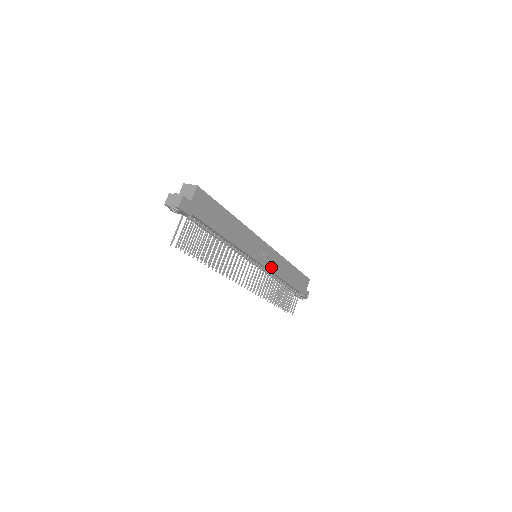
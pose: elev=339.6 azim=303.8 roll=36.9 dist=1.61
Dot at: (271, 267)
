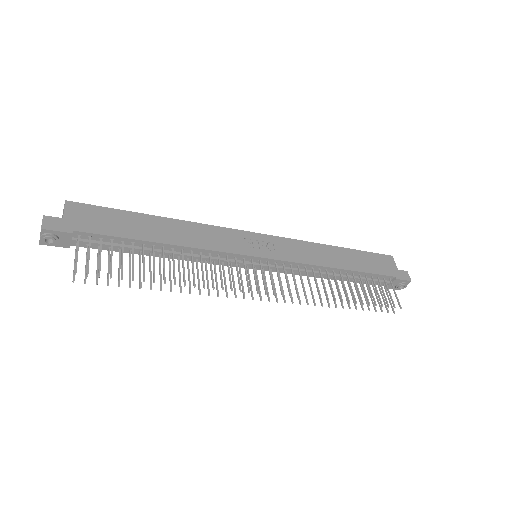
Dot at: (291, 258)
